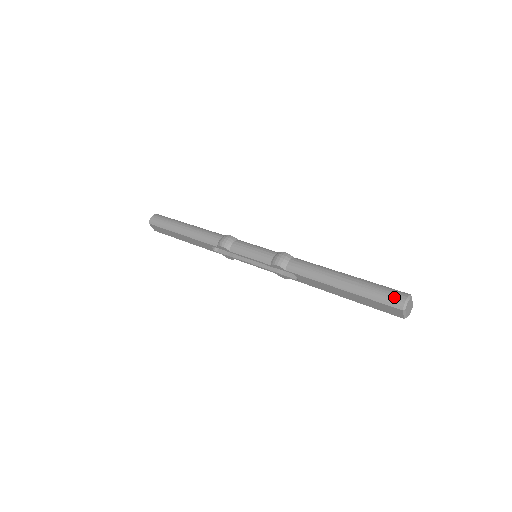
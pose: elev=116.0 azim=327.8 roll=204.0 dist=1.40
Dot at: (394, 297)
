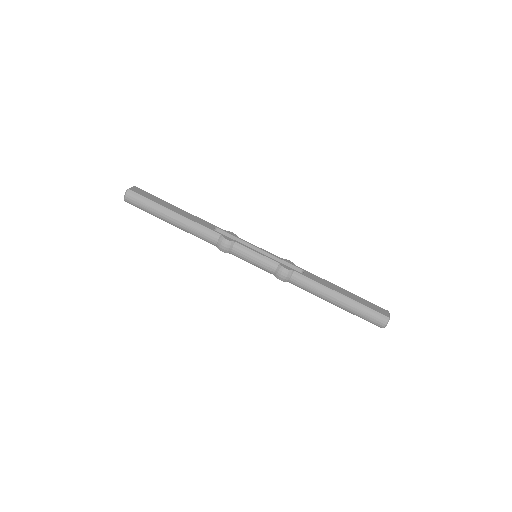
Dot at: (377, 322)
